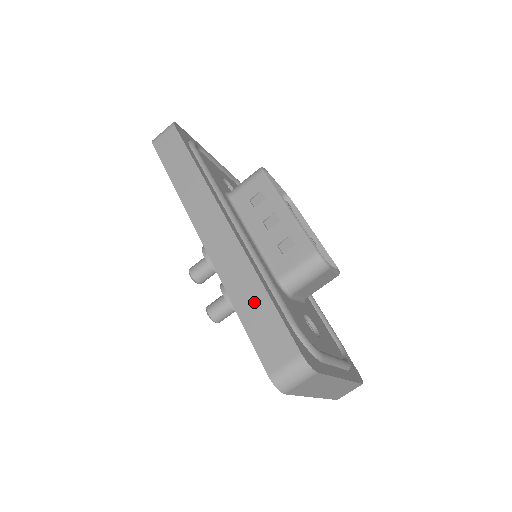
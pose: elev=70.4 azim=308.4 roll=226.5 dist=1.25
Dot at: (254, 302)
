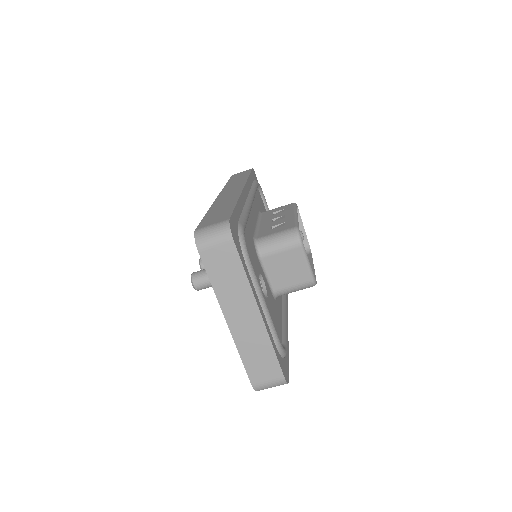
Dot at: (223, 208)
